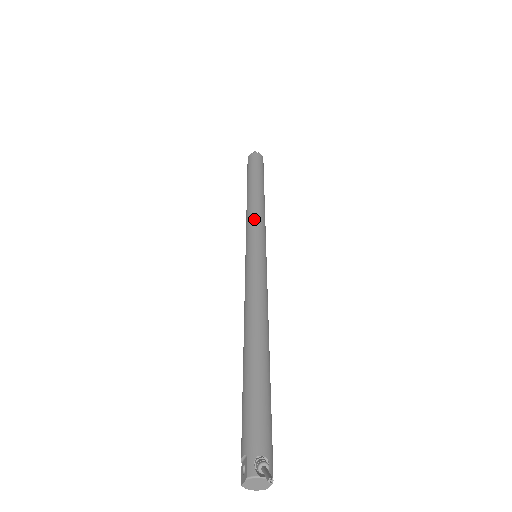
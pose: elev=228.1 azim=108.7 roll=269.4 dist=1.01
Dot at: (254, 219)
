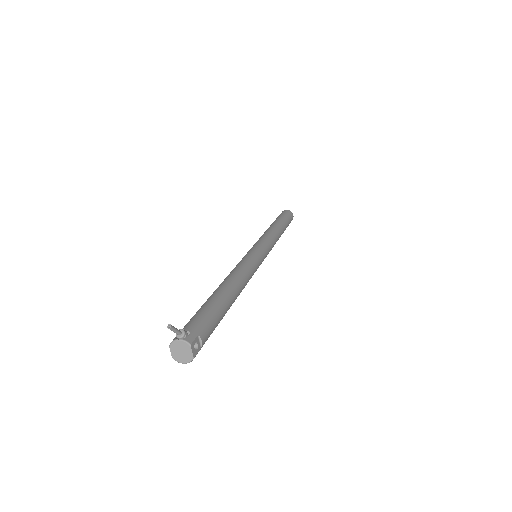
Dot at: (260, 237)
